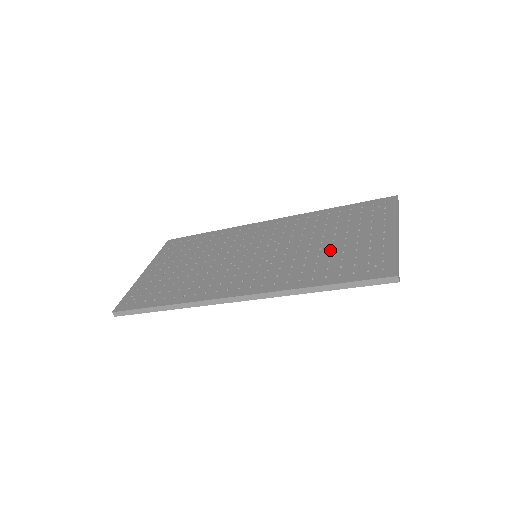
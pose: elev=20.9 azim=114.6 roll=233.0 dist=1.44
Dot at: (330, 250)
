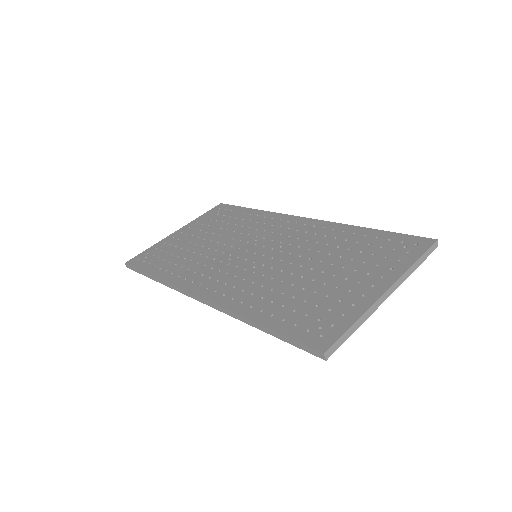
Dot at: (307, 283)
